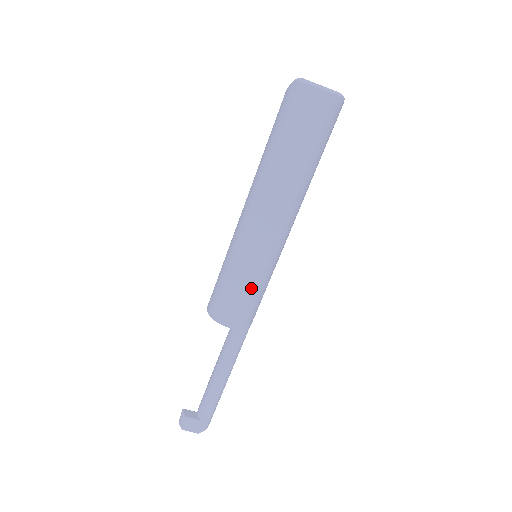
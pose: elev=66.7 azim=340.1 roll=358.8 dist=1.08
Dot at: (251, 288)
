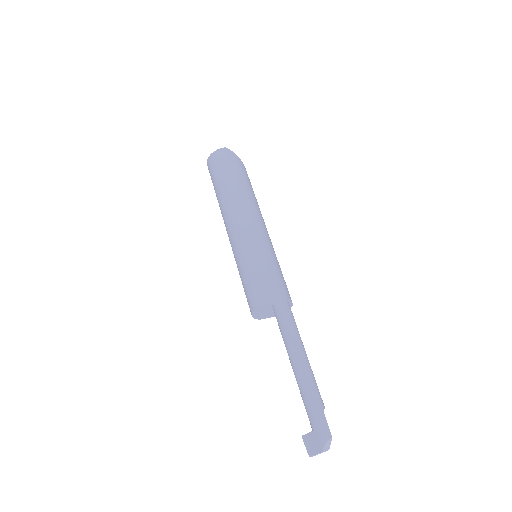
Dot at: (248, 270)
